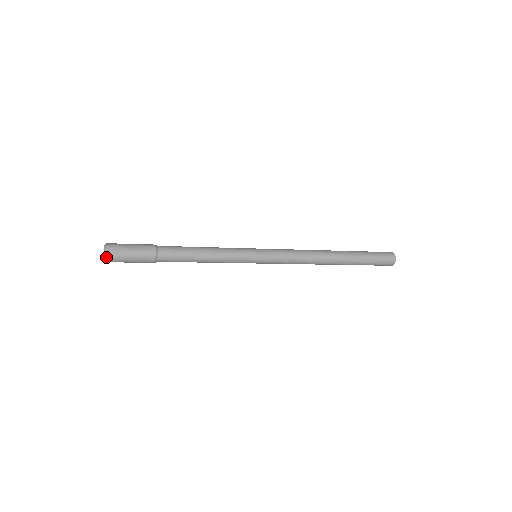
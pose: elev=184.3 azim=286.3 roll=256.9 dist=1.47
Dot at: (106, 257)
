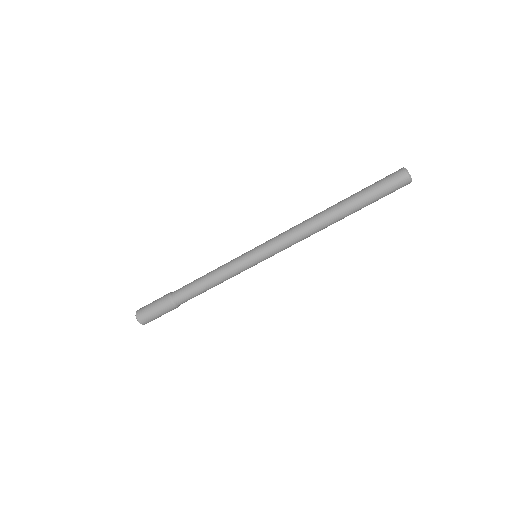
Dot at: (138, 310)
